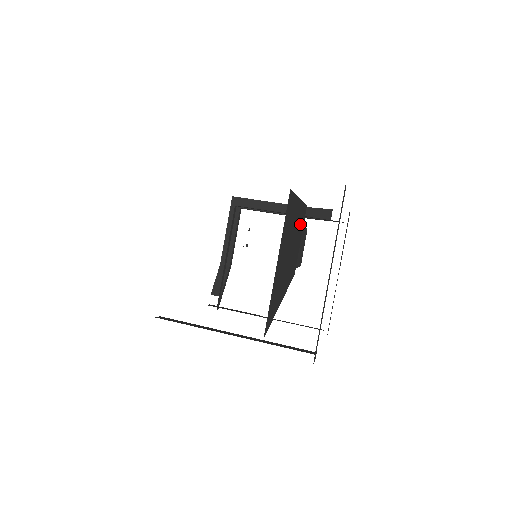
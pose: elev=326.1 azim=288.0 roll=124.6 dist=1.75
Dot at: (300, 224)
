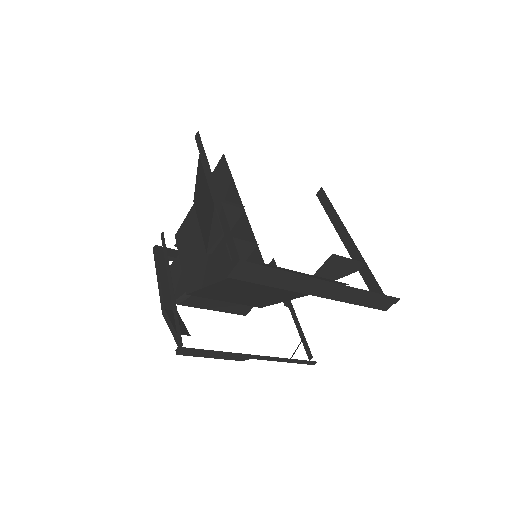
Dot at: occluded
